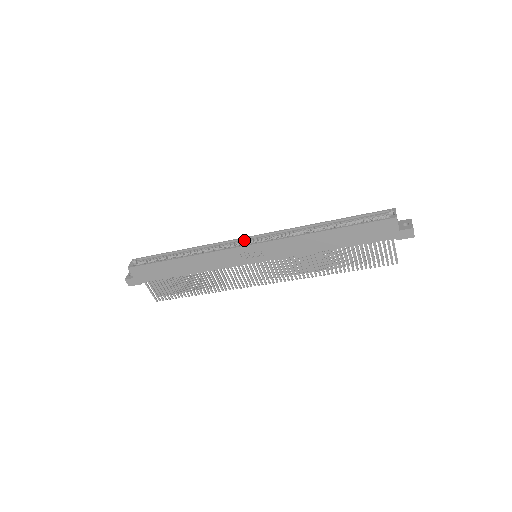
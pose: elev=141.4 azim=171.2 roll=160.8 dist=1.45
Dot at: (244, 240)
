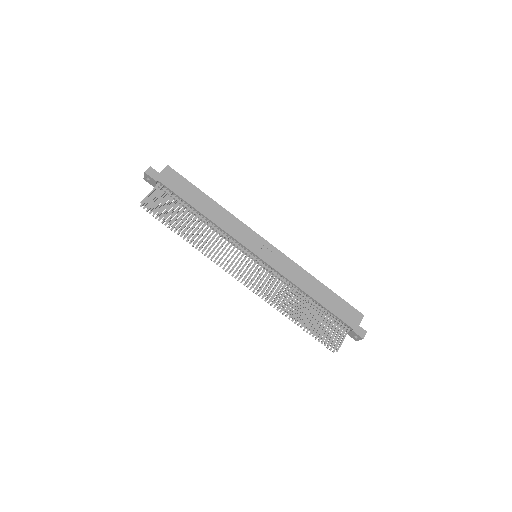
Dot at: occluded
